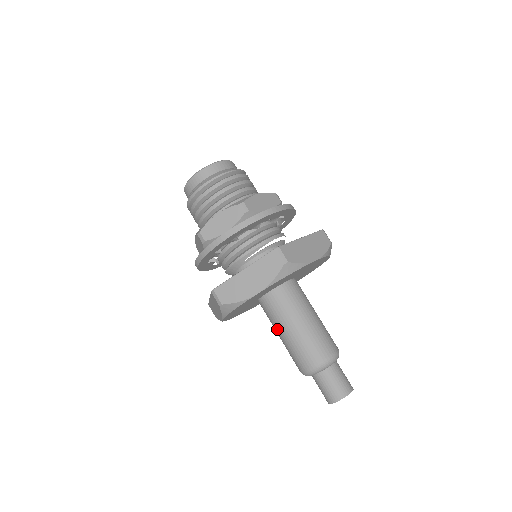
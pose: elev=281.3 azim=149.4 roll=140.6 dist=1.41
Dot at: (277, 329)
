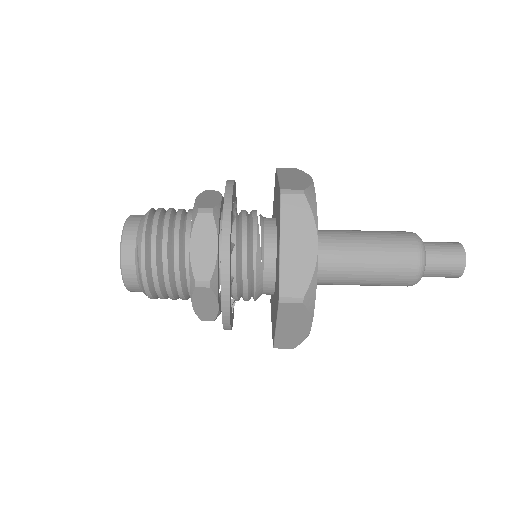
Dot at: (354, 277)
